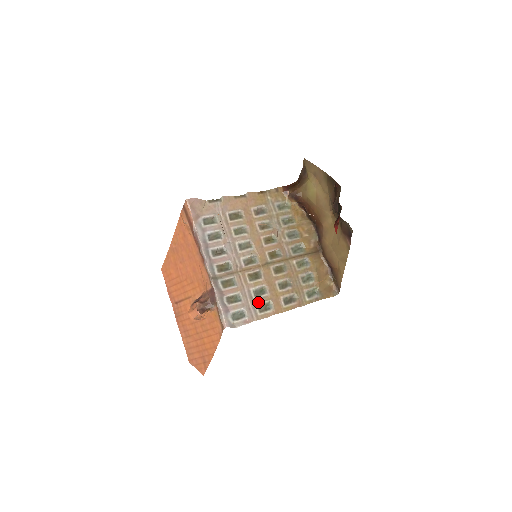
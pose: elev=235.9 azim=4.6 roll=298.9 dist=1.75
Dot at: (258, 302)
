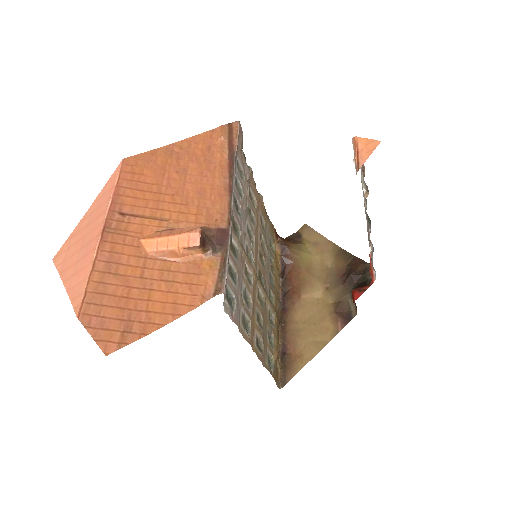
Dot at: (244, 308)
